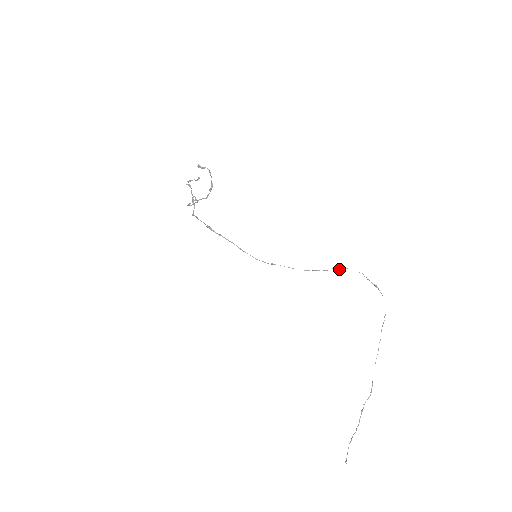
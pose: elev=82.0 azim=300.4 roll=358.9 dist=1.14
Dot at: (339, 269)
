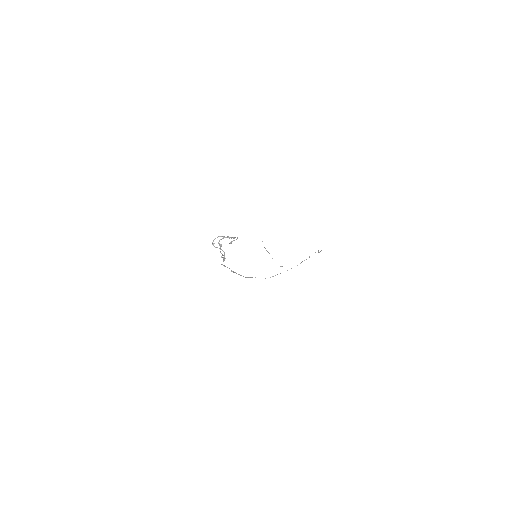
Dot at: occluded
